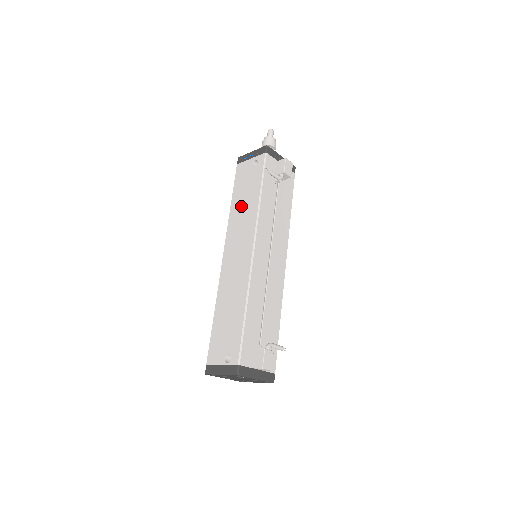
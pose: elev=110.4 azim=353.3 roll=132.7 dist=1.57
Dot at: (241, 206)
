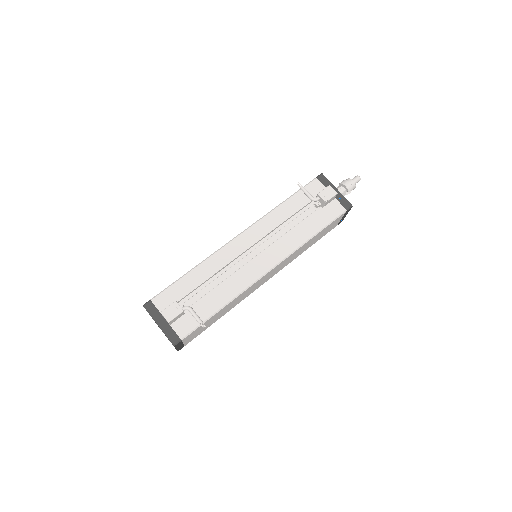
Dot at: occluded
